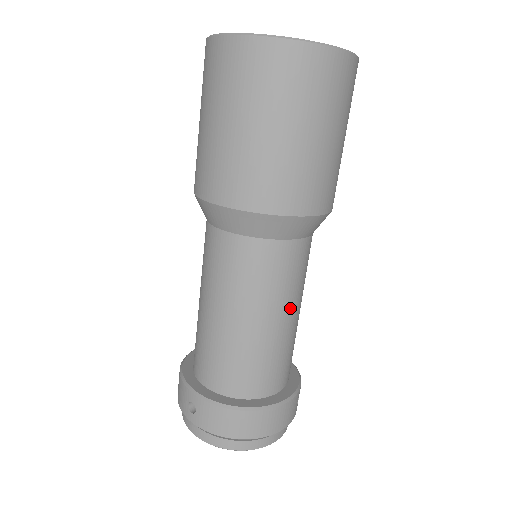
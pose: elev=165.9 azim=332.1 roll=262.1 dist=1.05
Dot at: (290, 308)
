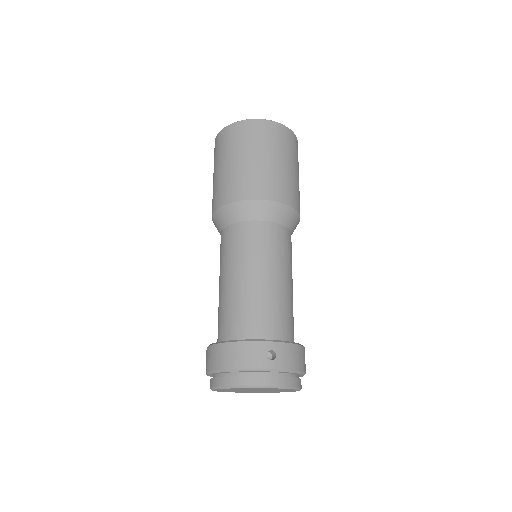
Dot at: (247, 269)
